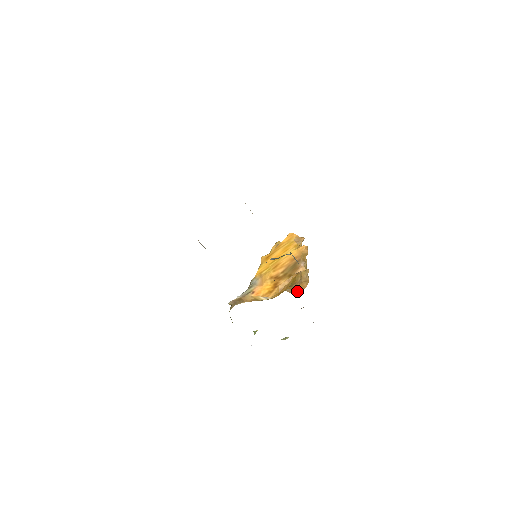
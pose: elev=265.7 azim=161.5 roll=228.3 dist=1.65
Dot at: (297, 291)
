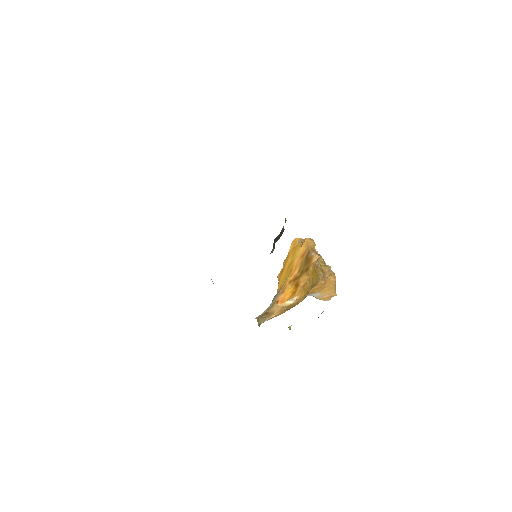
Dot at: (330, 292)
